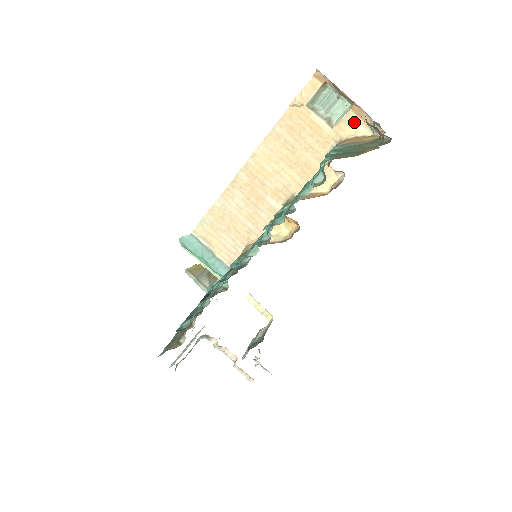
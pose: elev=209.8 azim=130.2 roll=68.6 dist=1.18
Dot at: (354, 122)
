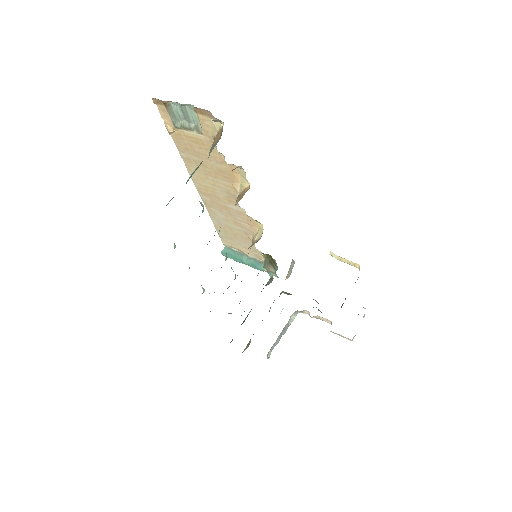
Dot at: (207, 120)
